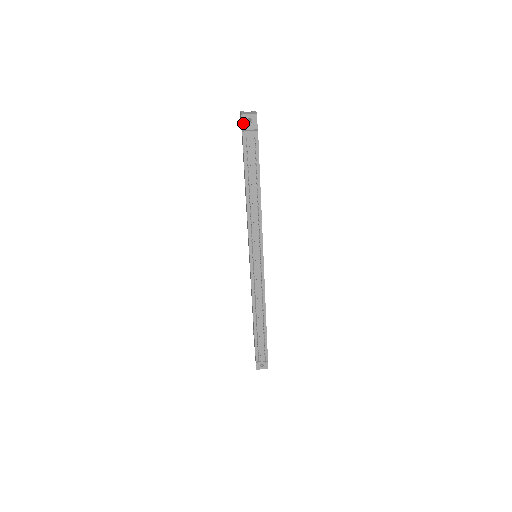
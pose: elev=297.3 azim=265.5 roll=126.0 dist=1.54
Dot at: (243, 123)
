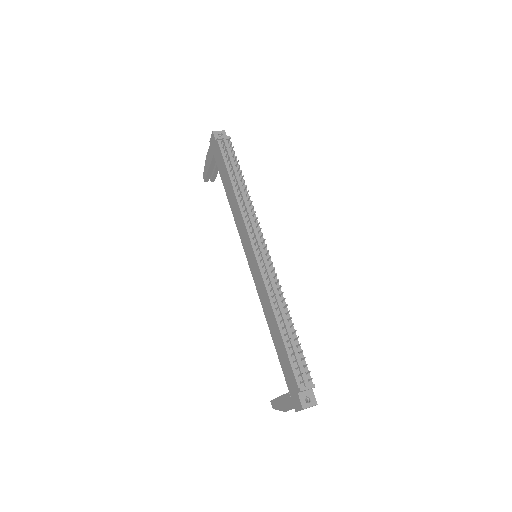
Dot at: (215, 136)
